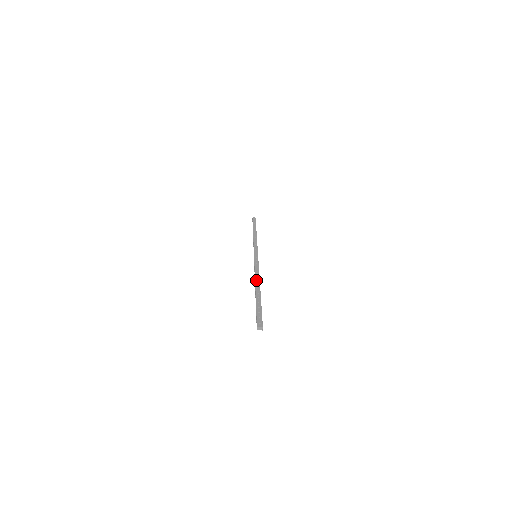
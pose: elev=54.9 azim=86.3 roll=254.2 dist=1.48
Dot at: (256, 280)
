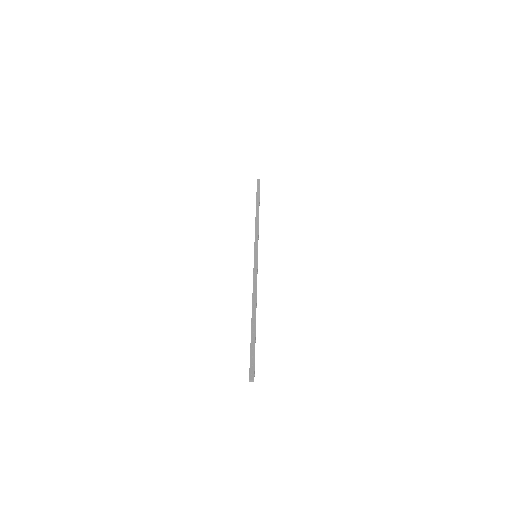
Dot at: (253, 302)
